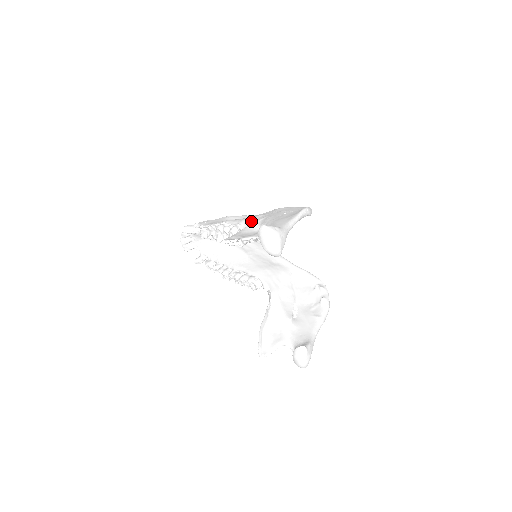
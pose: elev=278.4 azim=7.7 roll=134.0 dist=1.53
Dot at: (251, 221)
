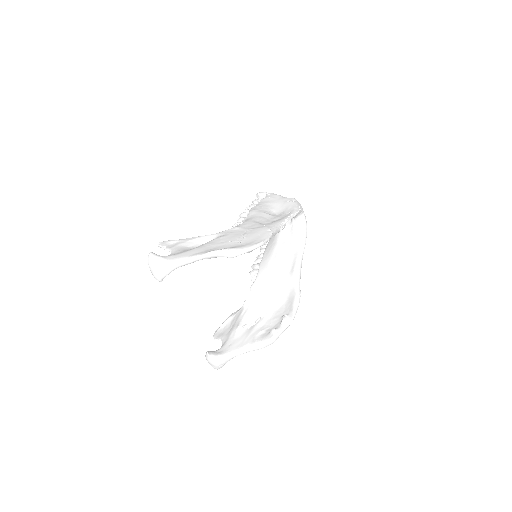
Dot at: (228, 229)
